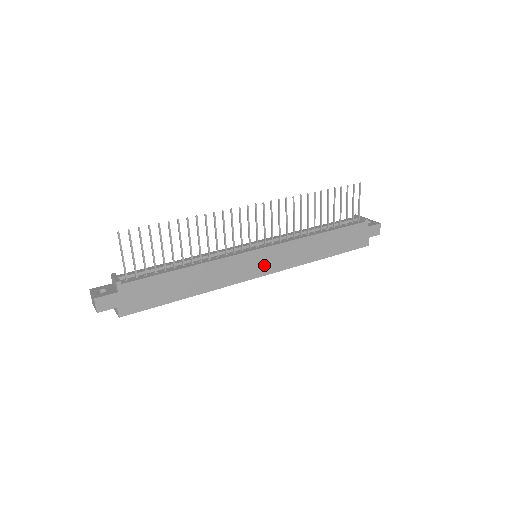
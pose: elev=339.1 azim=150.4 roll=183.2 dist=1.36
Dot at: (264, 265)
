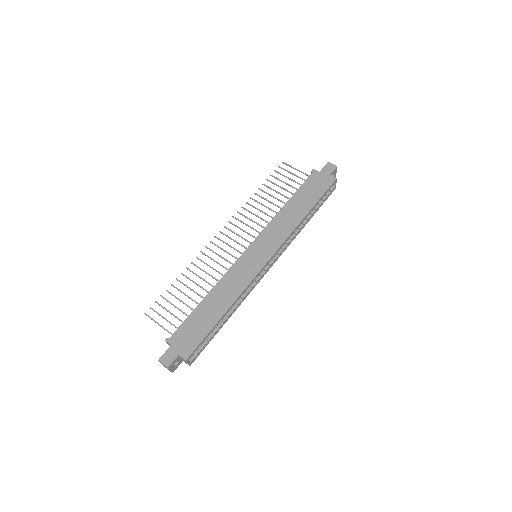
Dot at: (263, 253)
